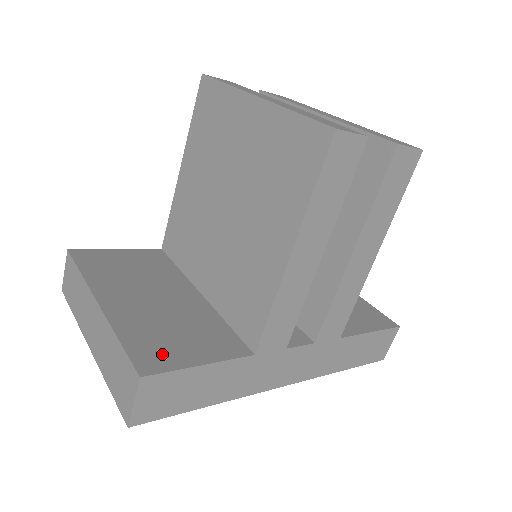
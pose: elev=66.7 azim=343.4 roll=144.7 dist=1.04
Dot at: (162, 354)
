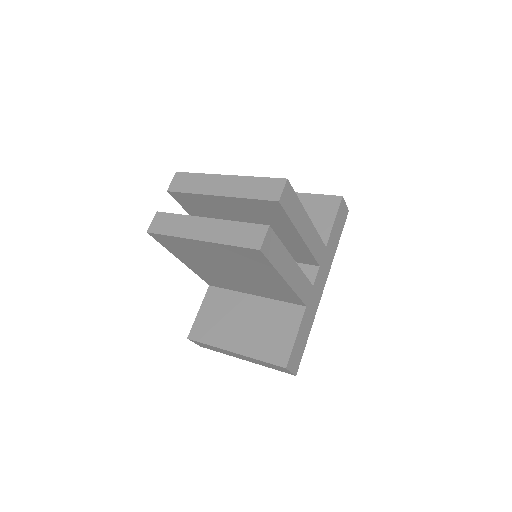
Dot at: (280, 349)
